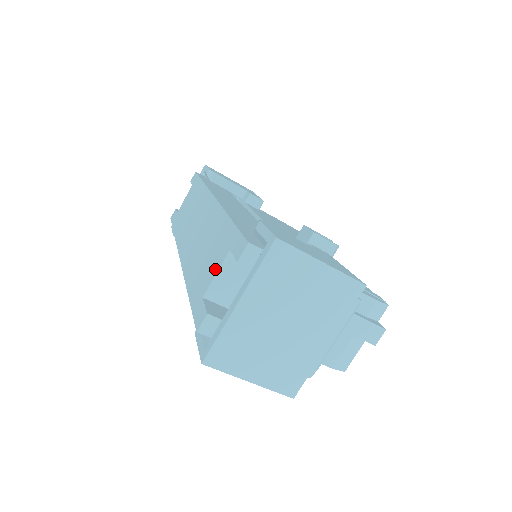
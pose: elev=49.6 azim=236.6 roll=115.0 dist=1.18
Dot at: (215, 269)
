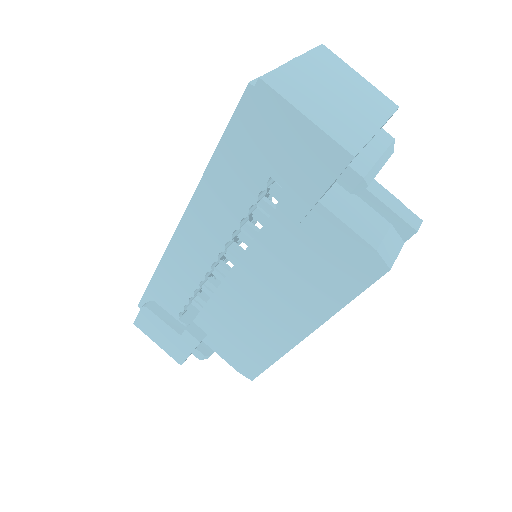
Dot at: occluded
